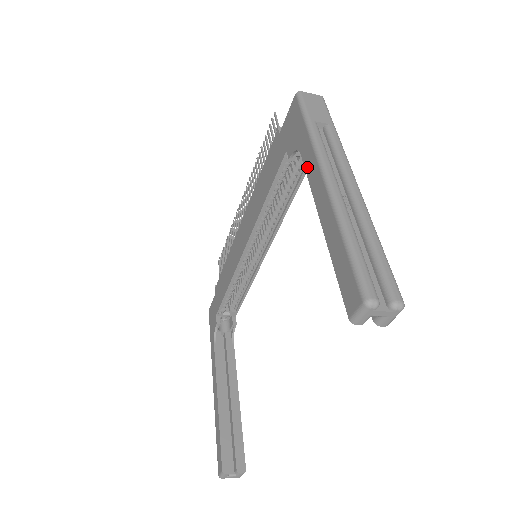
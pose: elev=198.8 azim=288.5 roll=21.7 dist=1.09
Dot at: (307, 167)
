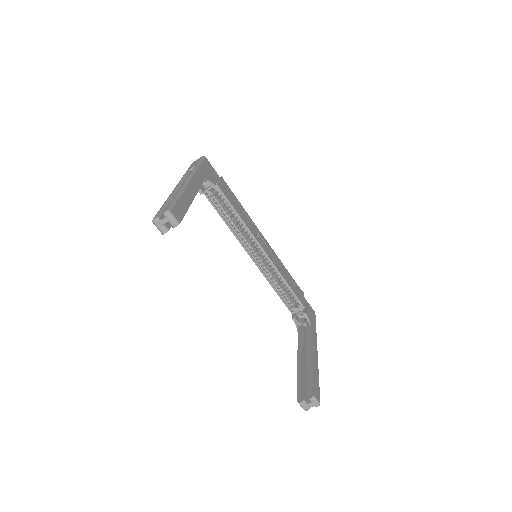
Dot at: occluded
